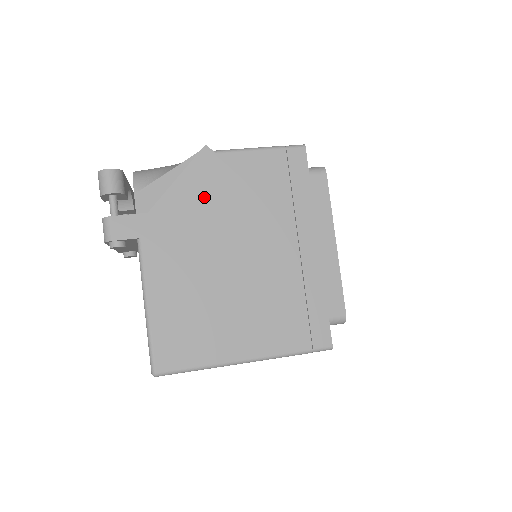
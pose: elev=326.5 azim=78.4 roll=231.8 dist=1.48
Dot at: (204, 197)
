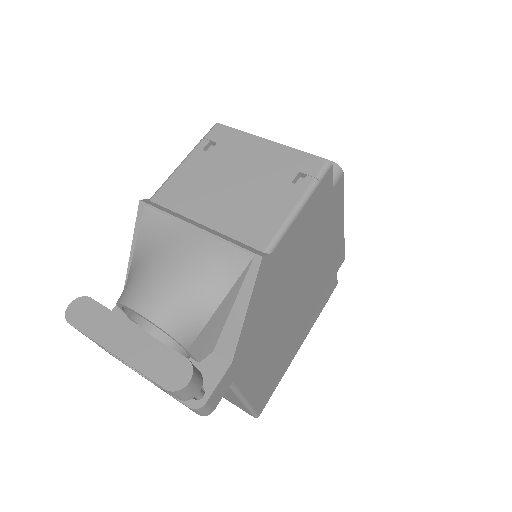
Dot at: (268, 299)
